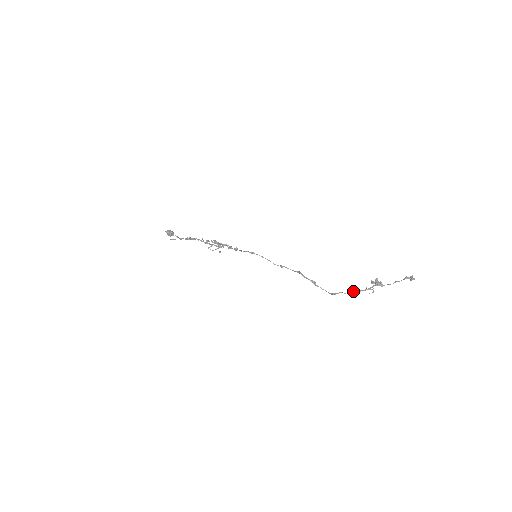
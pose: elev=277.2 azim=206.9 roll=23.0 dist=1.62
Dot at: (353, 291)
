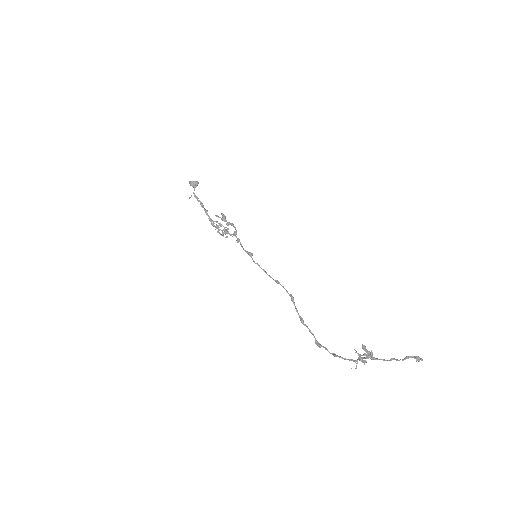
Dot at: (336, 355)
